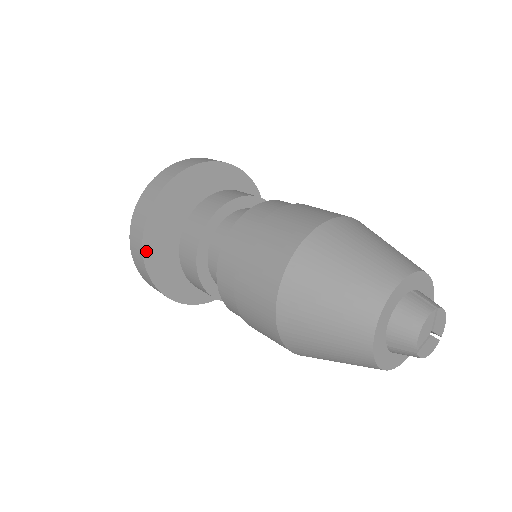
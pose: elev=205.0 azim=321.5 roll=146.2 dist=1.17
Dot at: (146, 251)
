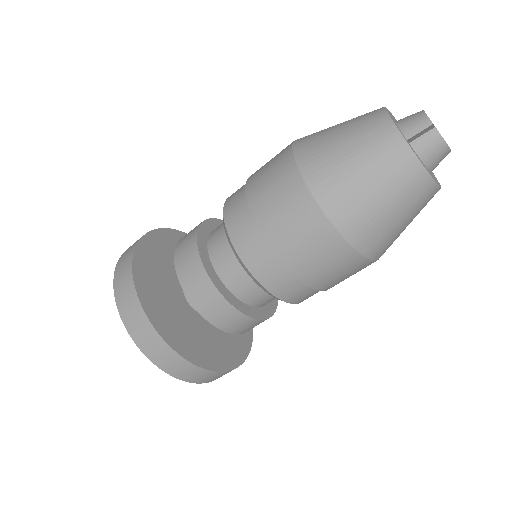
Dot at: (136, 273)
